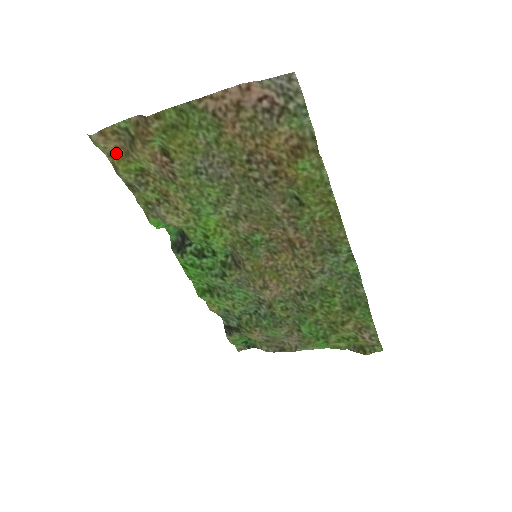
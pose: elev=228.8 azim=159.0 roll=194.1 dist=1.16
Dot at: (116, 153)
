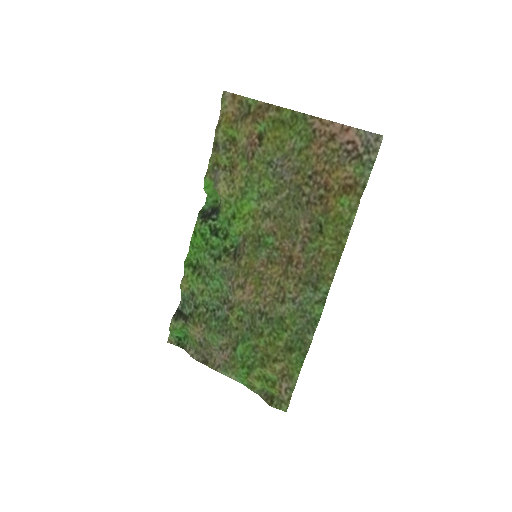
Dot at: (228, 116)
